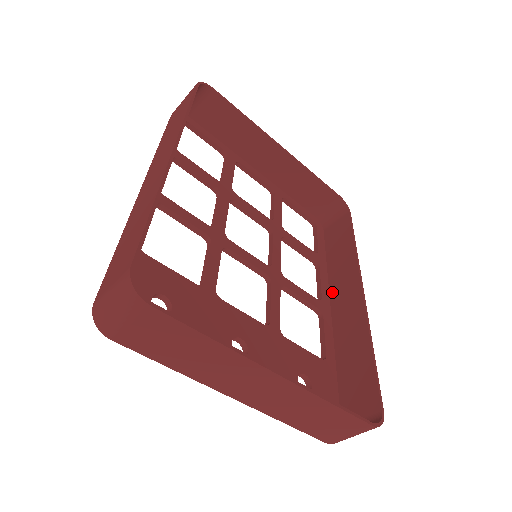
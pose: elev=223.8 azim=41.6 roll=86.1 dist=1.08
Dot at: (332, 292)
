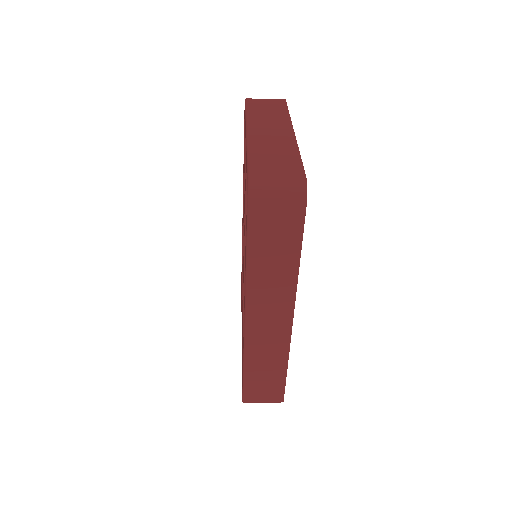
Dot at: occluded
